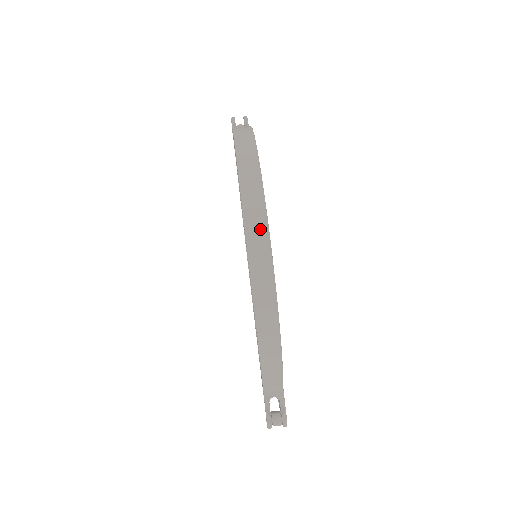
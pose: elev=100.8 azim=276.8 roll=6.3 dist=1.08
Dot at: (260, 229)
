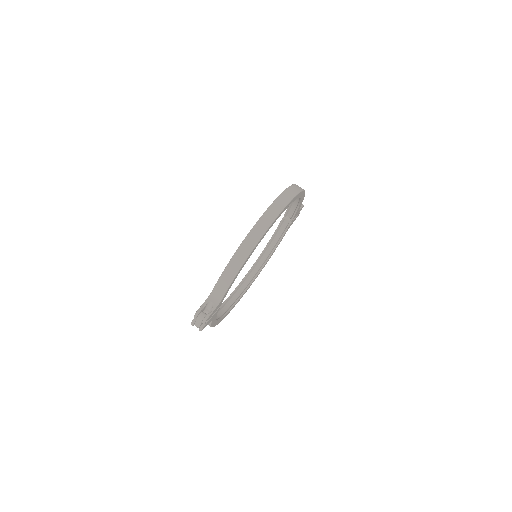
Dot at: (280, 206)
